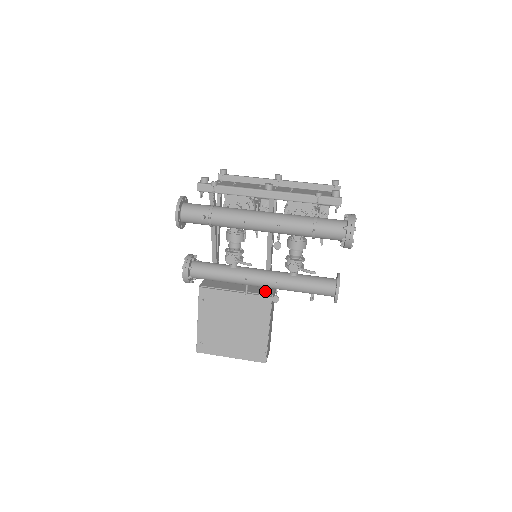
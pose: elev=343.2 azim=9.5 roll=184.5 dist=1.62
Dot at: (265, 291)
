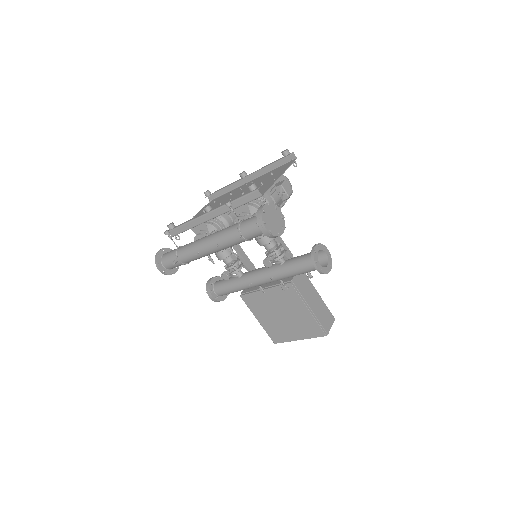
Dot at: occluded
